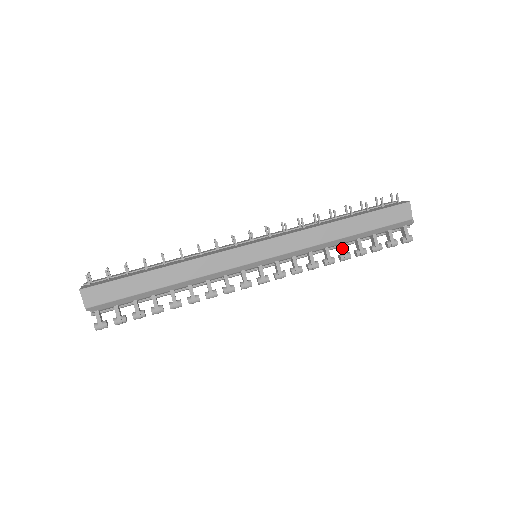
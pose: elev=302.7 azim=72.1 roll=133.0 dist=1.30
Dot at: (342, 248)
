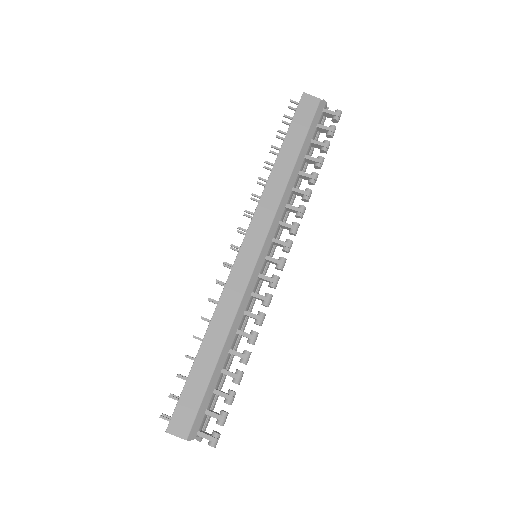
Dot at: (303, 176)
